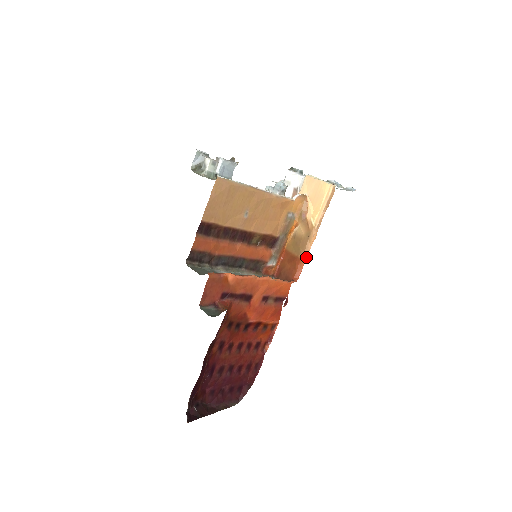
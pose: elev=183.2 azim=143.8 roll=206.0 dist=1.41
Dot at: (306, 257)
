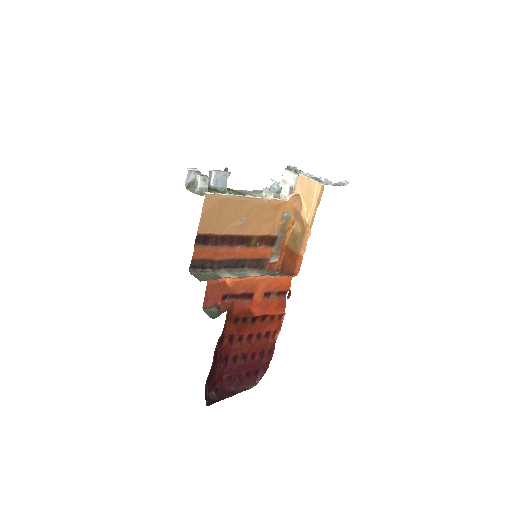
Dot at: (303, 252)
